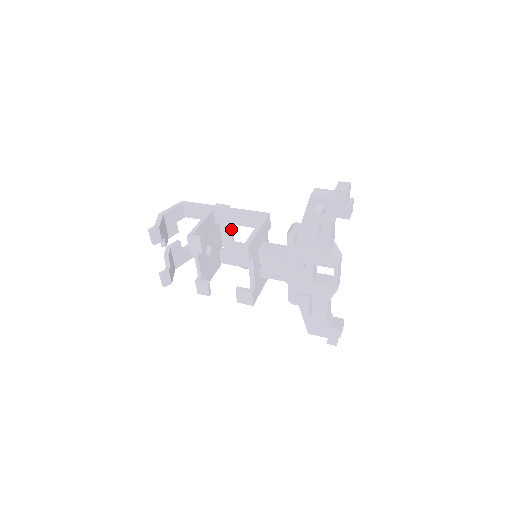
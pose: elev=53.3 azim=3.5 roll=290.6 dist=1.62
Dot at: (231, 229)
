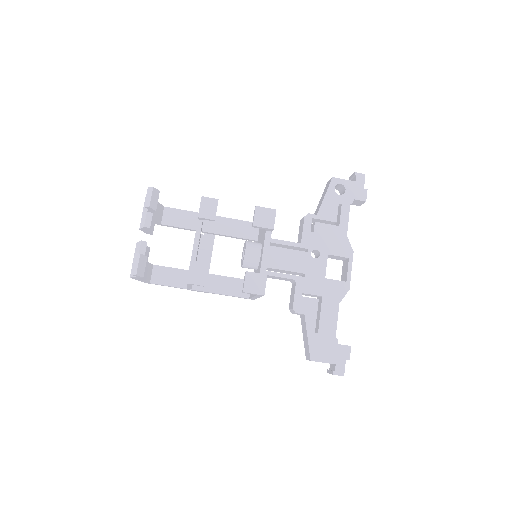
Dot at: occluded
